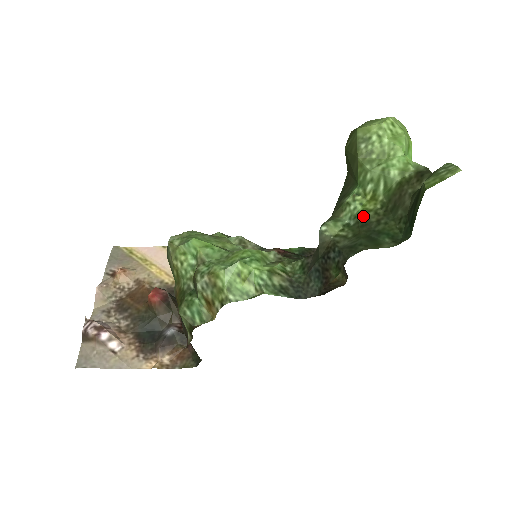
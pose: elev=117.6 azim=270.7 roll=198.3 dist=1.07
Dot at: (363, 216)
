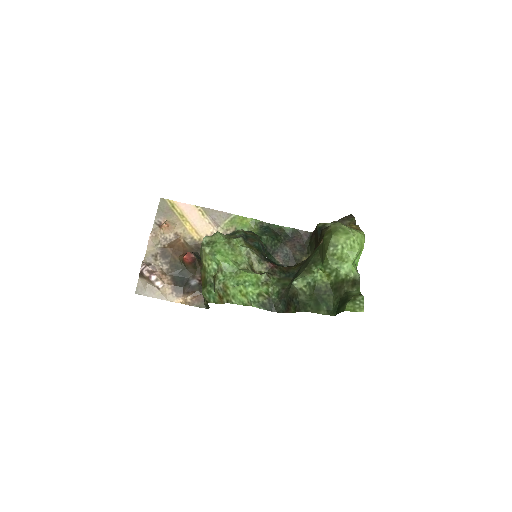
Dot at: (319, 284)
